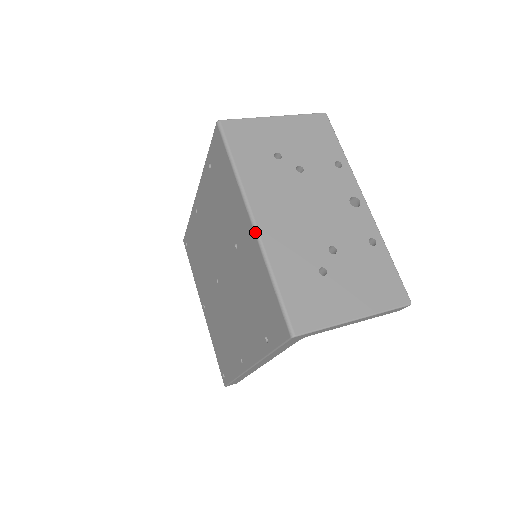
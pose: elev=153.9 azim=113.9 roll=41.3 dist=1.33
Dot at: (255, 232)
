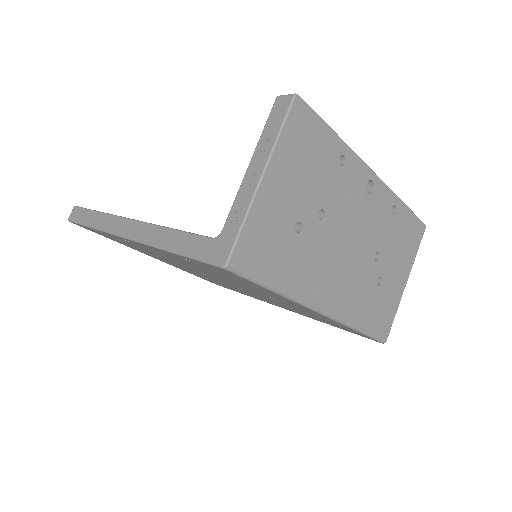
Dot at: (330, 319)
